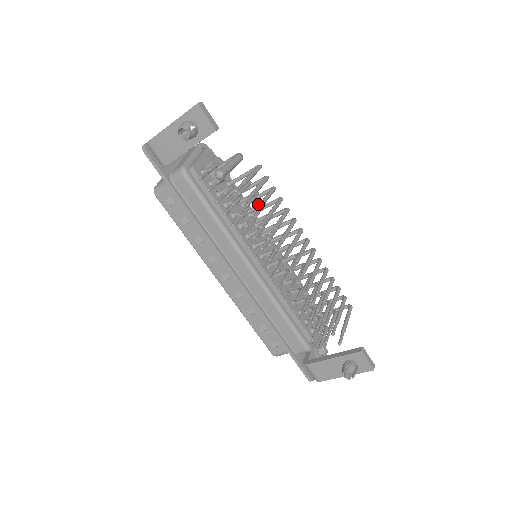
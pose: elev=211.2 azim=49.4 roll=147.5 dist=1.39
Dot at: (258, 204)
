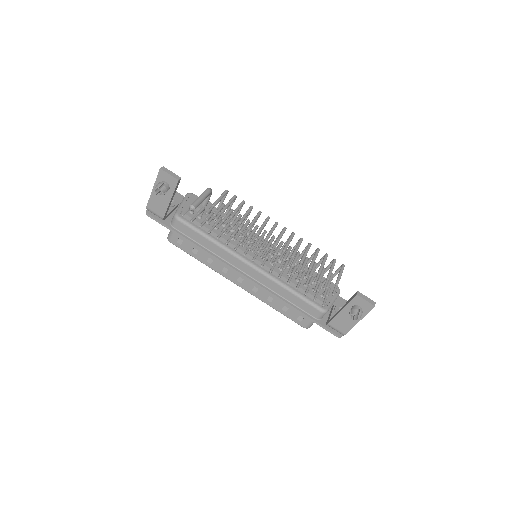
Dot at: (229, 216)
